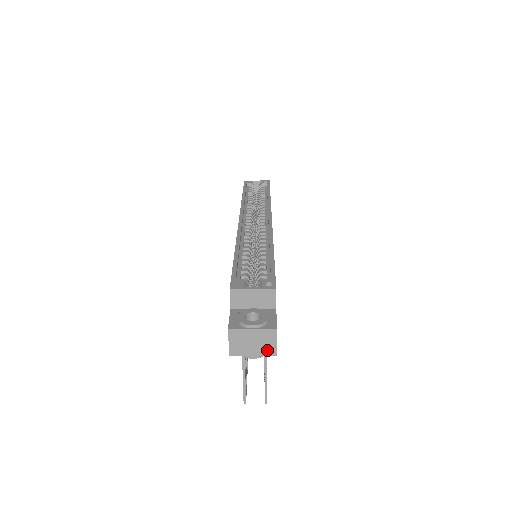
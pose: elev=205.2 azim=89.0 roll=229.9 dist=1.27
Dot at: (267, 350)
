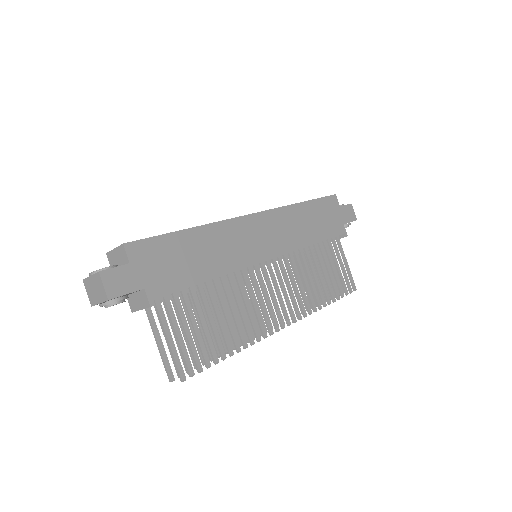
Dot at: (103, 295)
